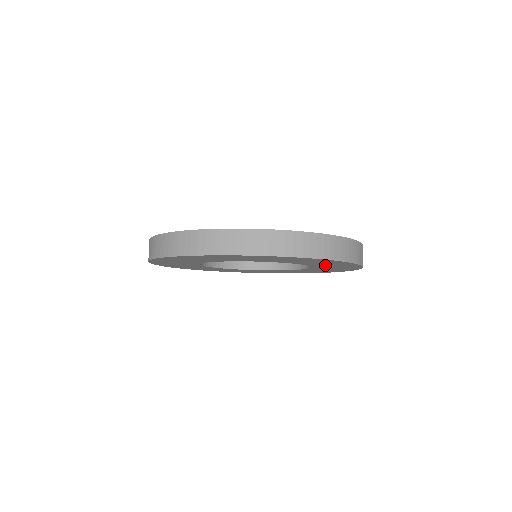
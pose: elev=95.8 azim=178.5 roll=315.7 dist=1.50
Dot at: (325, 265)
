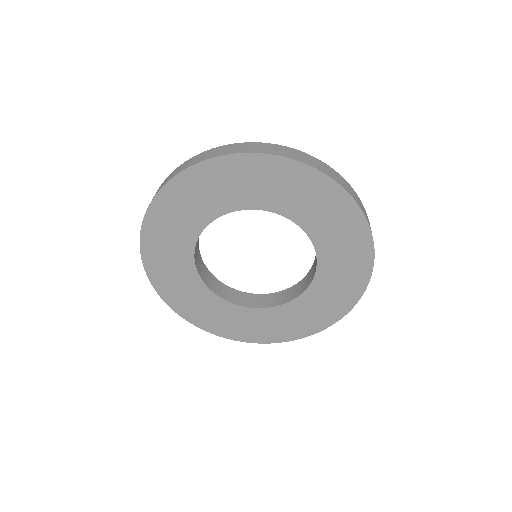
Dot at: (313, 213)
